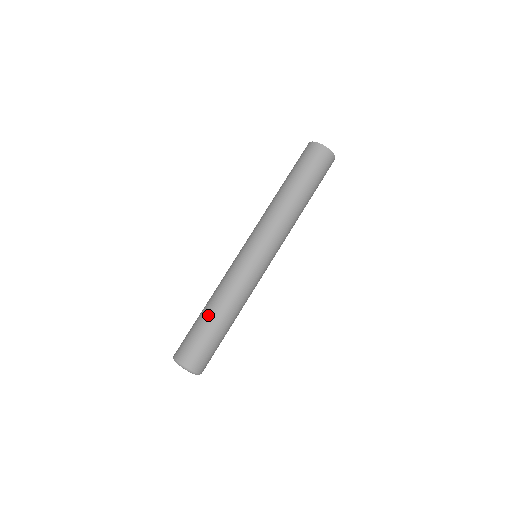
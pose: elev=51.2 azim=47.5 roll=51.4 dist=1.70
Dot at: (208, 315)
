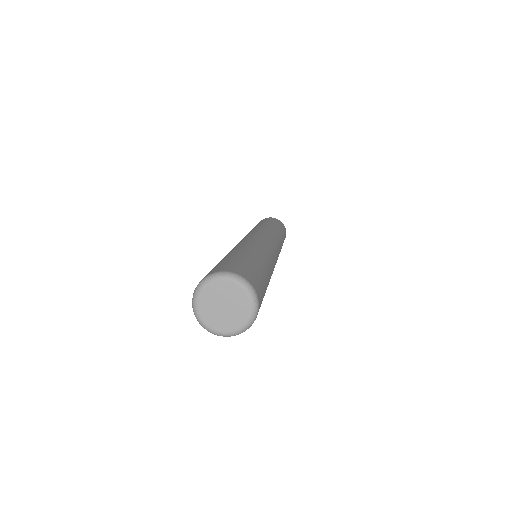
Dot at: (225, 256)
